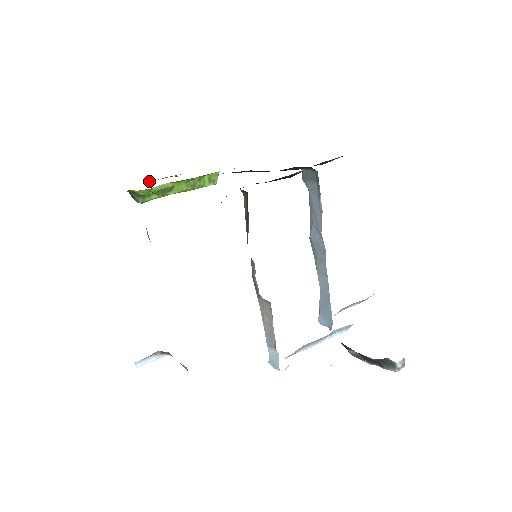
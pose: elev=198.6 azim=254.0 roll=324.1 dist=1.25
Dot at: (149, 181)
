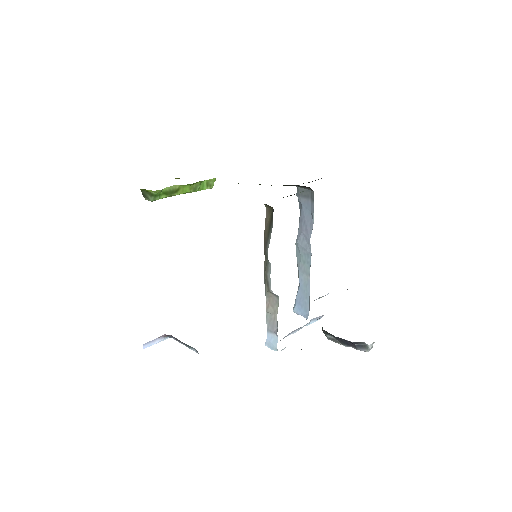
Dot at: occluded
